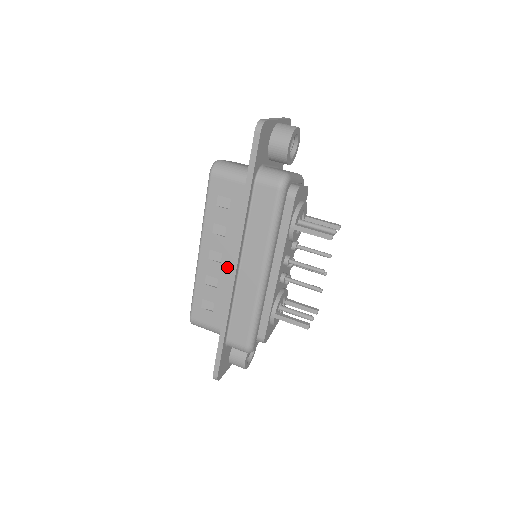
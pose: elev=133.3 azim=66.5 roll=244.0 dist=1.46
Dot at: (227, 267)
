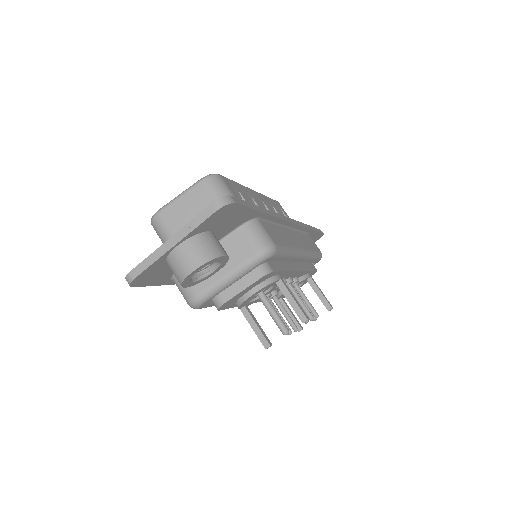
Dot at: occluded
